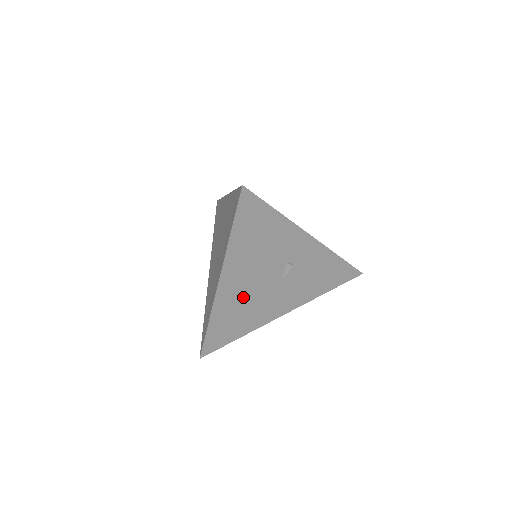
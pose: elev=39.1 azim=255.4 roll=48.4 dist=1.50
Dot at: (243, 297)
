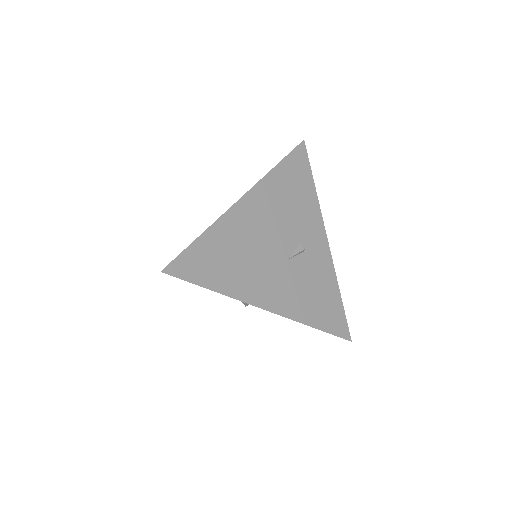
Dot at: (249, 239)
